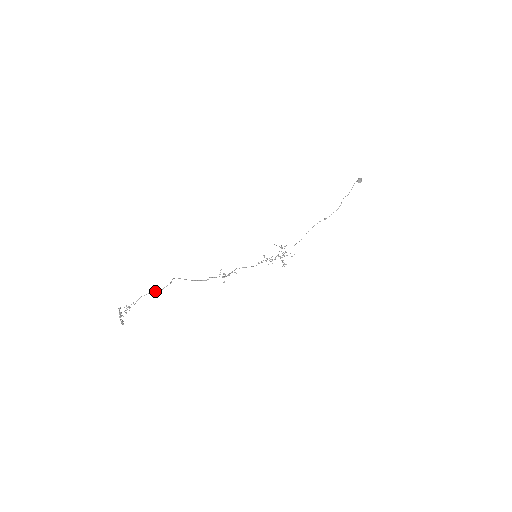
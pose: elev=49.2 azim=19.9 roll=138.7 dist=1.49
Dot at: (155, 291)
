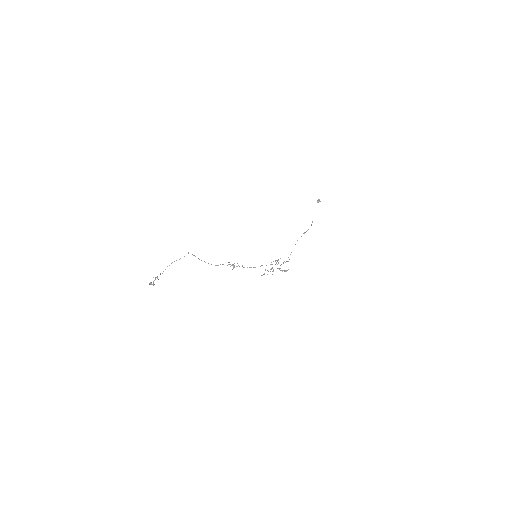
Dot at: (176, 260)
